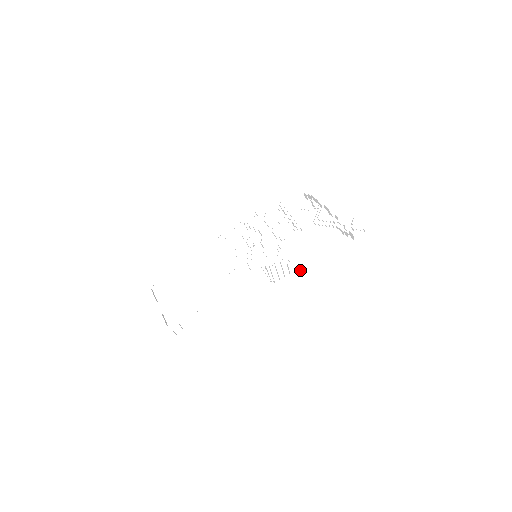
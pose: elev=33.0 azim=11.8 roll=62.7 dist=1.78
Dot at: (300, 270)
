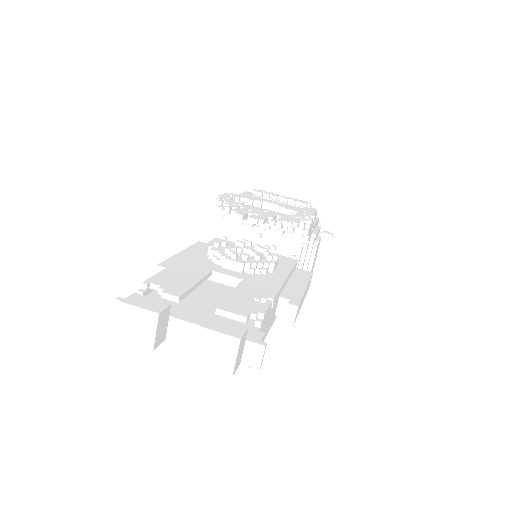
Dot at: occluded
